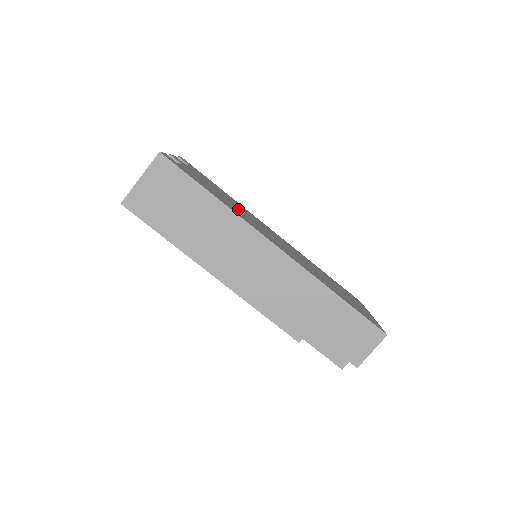
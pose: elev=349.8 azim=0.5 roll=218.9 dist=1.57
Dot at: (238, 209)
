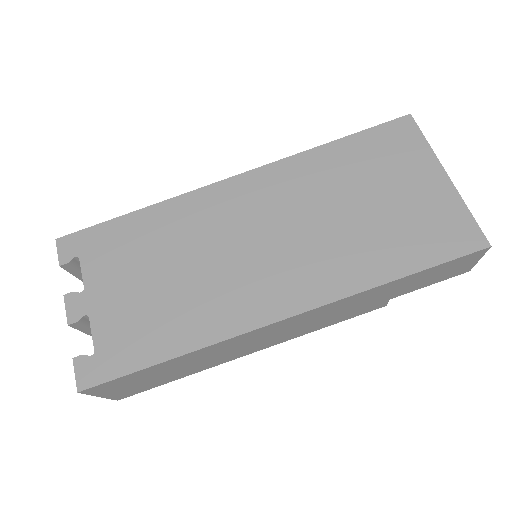
Dot at: (191, 281)
